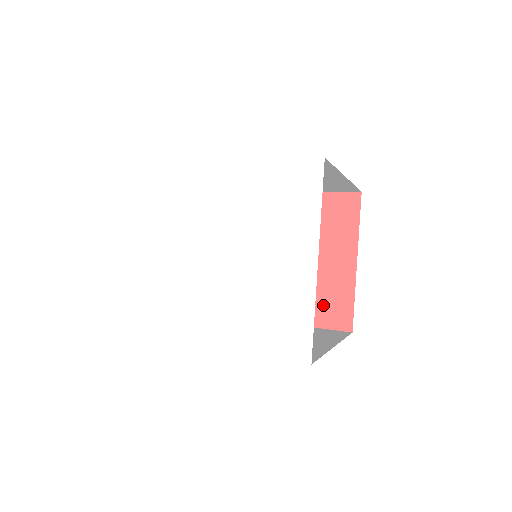
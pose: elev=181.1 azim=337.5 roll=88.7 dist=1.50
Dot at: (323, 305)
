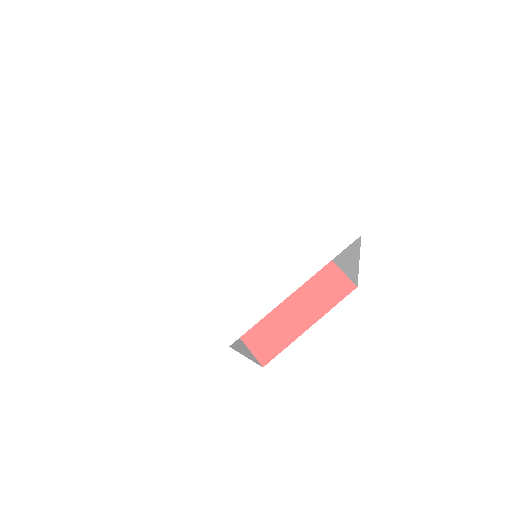
Dot at: (262, 332)
